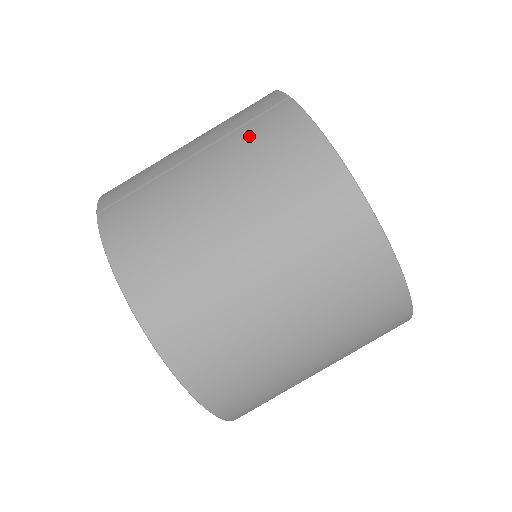
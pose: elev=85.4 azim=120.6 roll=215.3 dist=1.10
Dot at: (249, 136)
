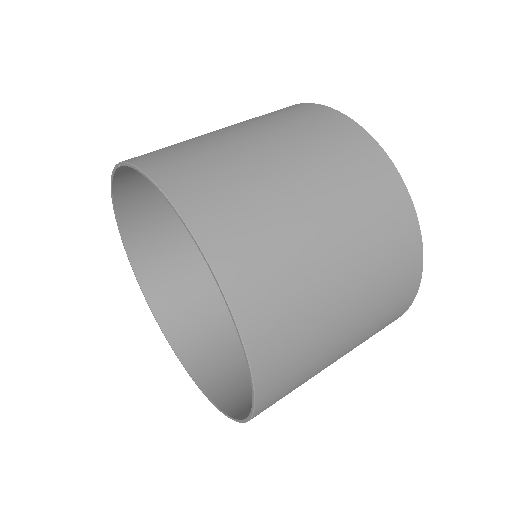
Dot at: (265, 115)
